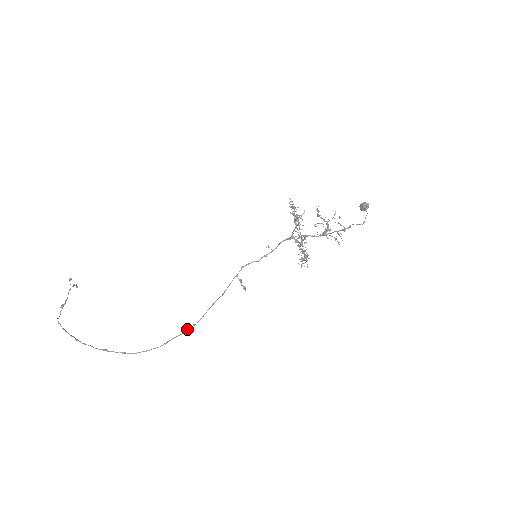
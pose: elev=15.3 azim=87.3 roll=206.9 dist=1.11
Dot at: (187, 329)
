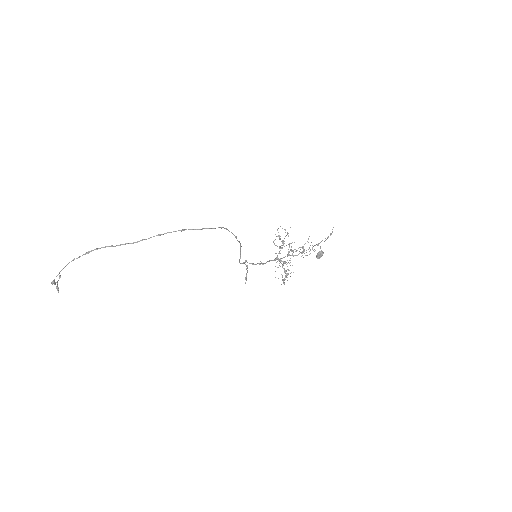
Dot at: (233, 234)
